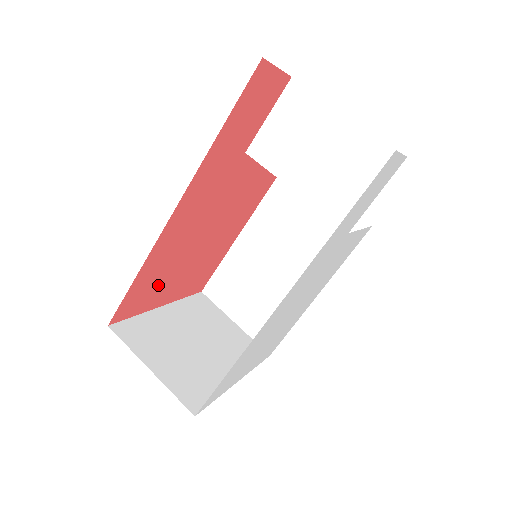
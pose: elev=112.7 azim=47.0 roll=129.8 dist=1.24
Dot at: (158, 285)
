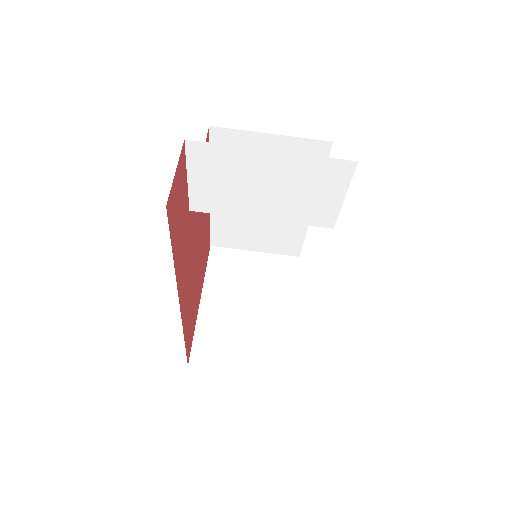
Dot at: (193, 311)
